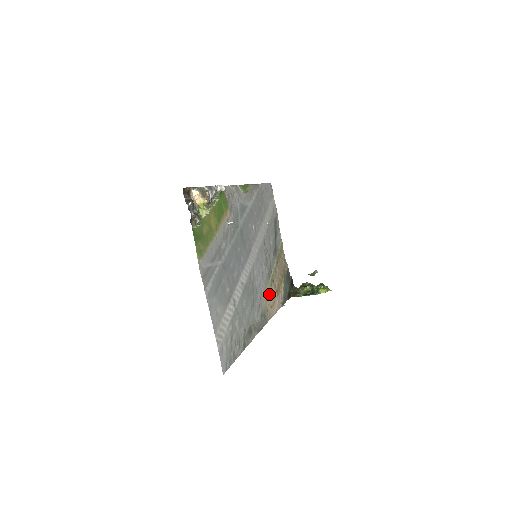
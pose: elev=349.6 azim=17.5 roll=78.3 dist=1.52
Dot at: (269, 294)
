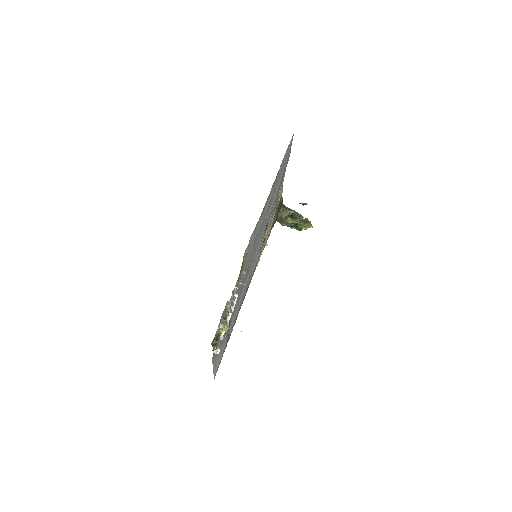
Dot at: occluded
